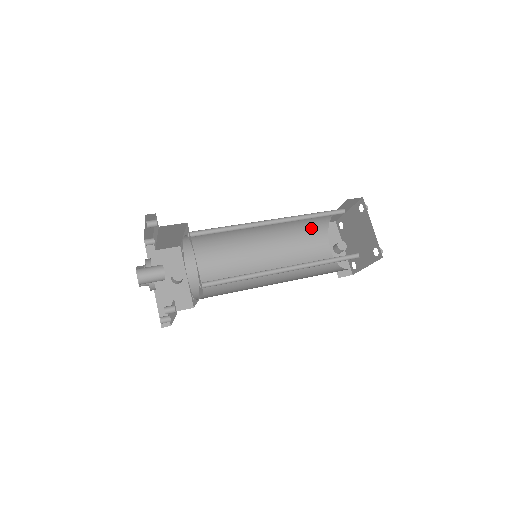
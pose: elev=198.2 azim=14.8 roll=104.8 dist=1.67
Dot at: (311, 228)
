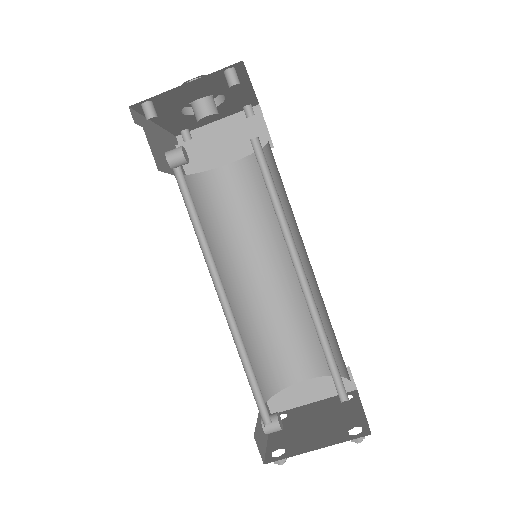
Dot at: (270, 362)
